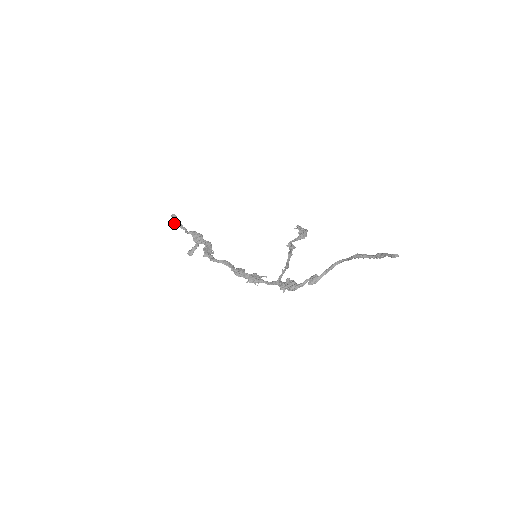
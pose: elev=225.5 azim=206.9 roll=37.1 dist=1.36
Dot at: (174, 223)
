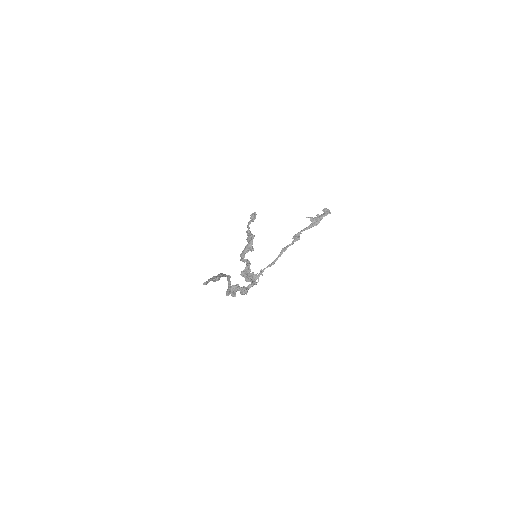
Dot at: (252, 221)
